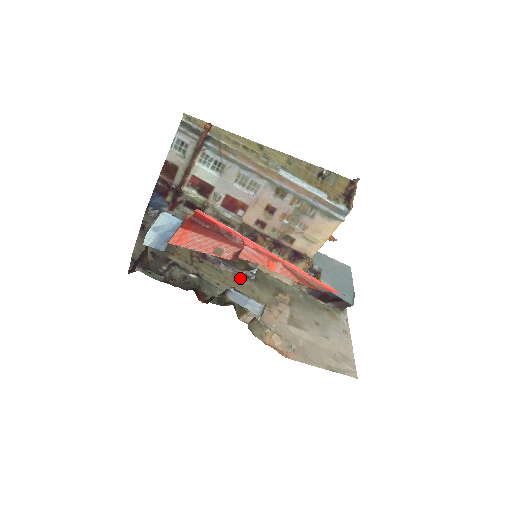
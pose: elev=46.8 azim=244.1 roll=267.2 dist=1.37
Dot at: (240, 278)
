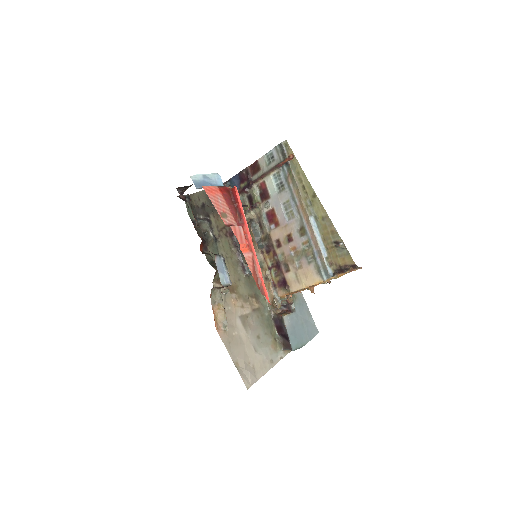
Dot at: (239, 266)
